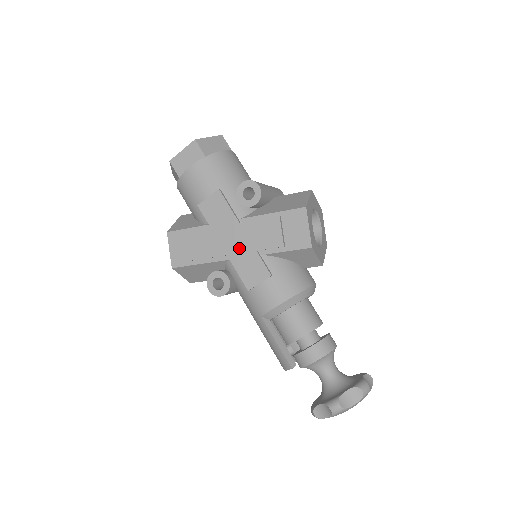
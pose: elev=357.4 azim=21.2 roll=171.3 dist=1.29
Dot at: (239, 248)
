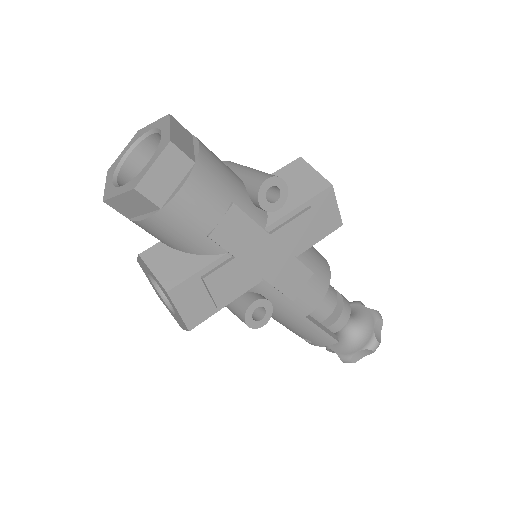
Dot at: (275, 263)
